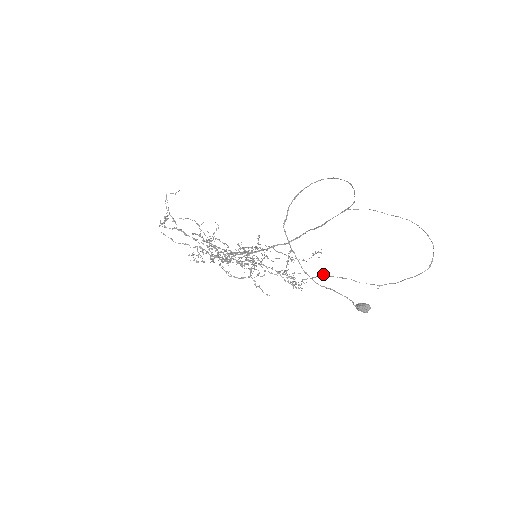
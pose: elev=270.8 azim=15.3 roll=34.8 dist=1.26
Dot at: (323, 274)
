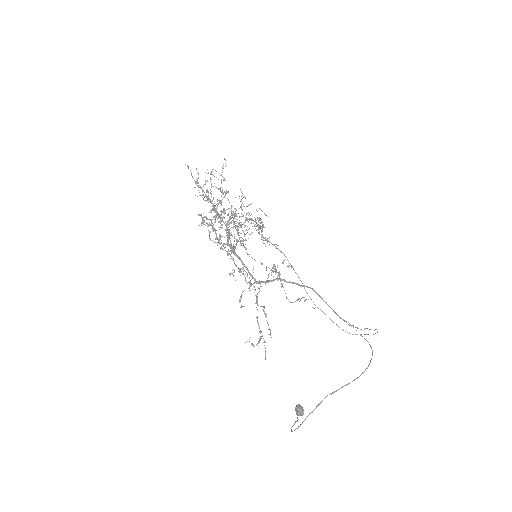
Dot at: occluded
